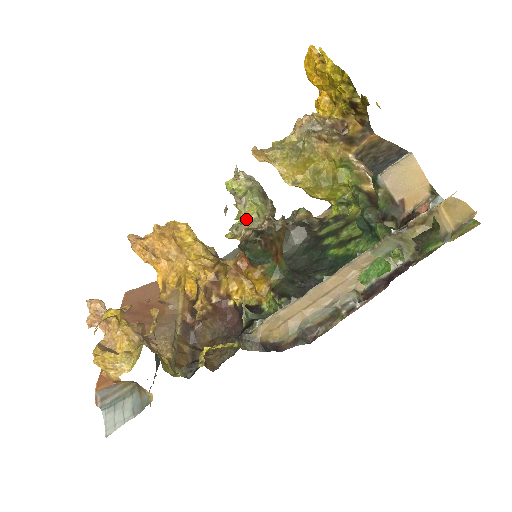
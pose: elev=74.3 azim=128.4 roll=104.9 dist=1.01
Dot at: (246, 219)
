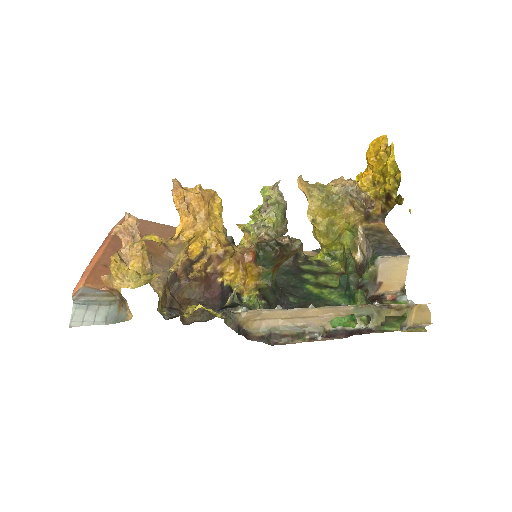
Dot at: (262, 223)
